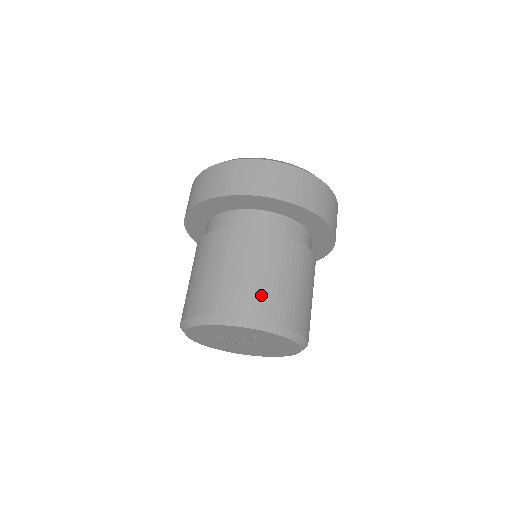
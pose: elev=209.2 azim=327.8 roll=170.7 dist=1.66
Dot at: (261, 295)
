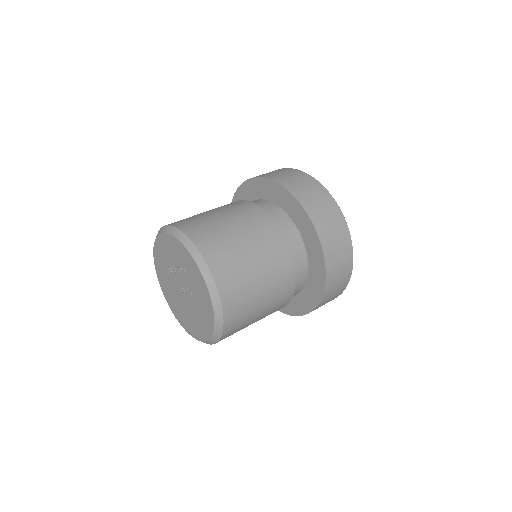
Dot at: (213, 232)
